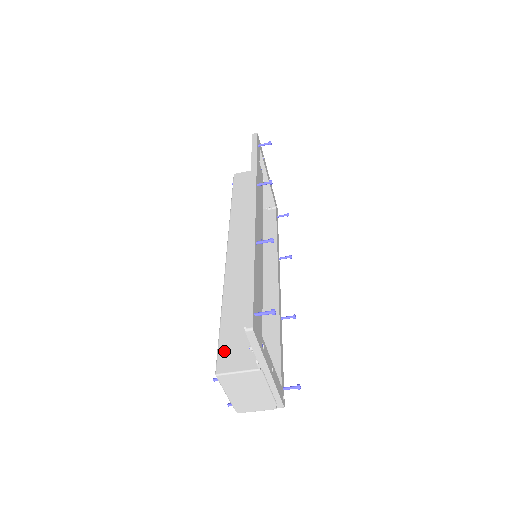
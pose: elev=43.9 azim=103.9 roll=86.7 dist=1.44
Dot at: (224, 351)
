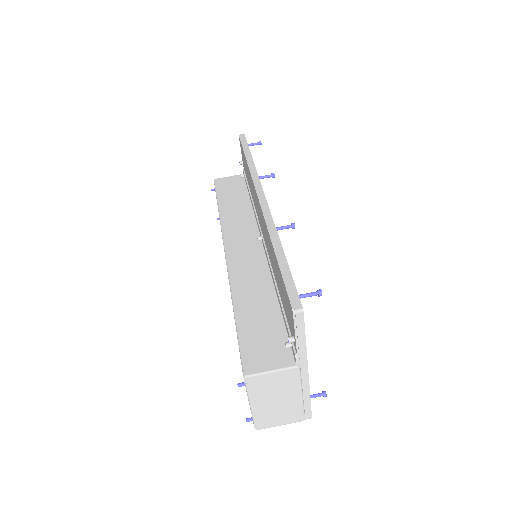
Dot at: (248, 350)
